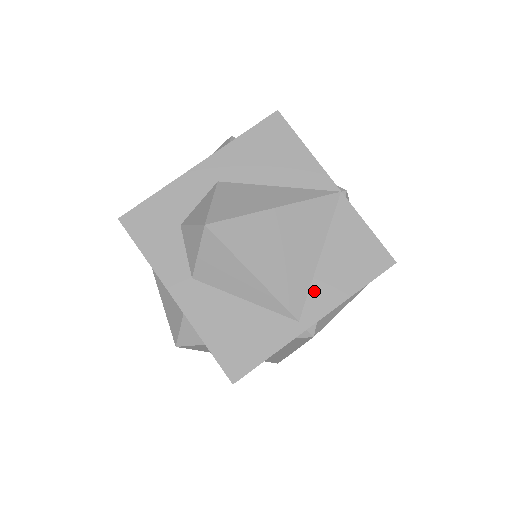
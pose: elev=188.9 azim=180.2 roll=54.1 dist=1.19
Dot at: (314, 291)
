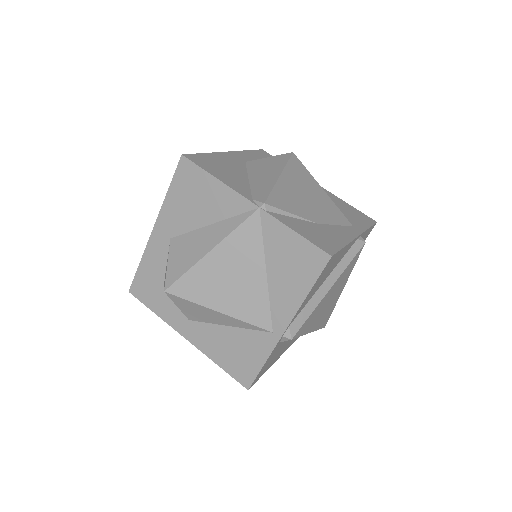
Dot at: (274, 304)
